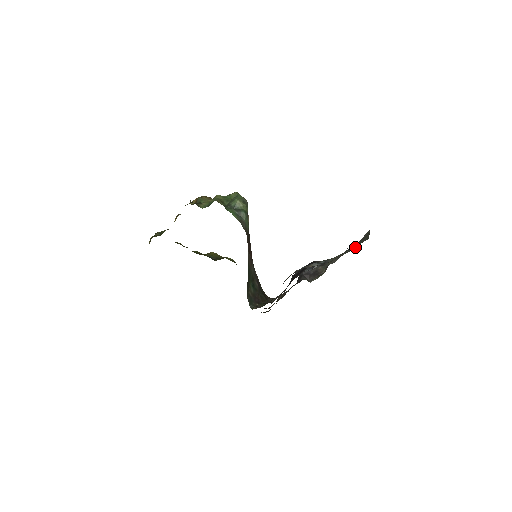
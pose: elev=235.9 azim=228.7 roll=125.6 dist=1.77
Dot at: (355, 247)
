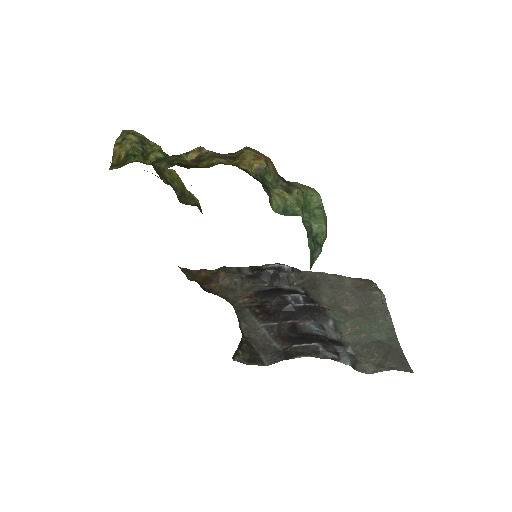
Dot at: (379, 336)
